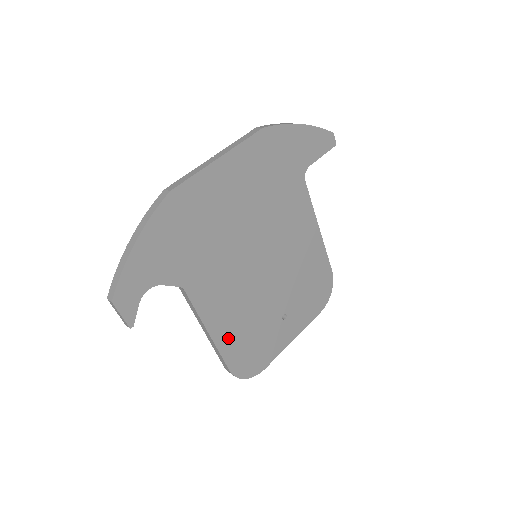
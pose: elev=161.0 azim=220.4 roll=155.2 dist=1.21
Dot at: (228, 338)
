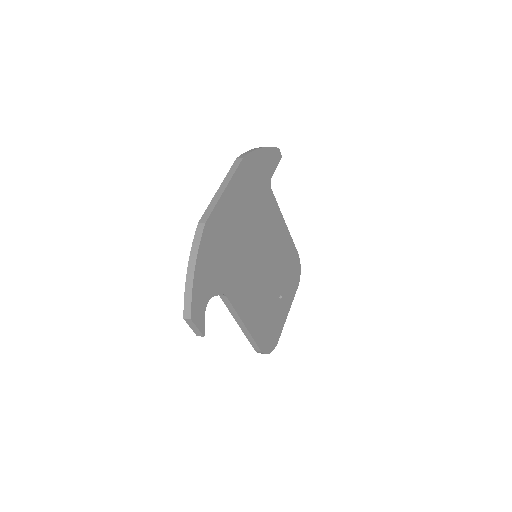
Dot at: (255, 325)
